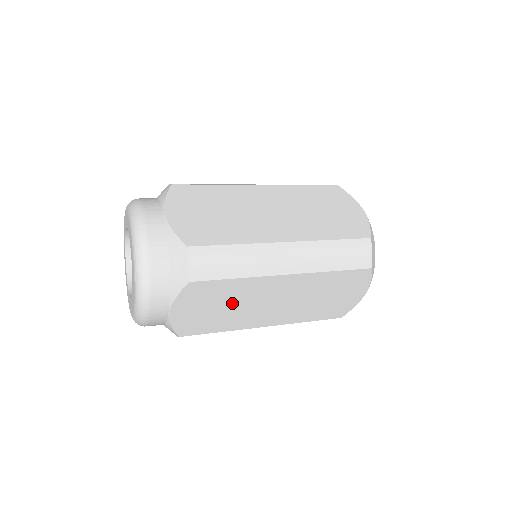
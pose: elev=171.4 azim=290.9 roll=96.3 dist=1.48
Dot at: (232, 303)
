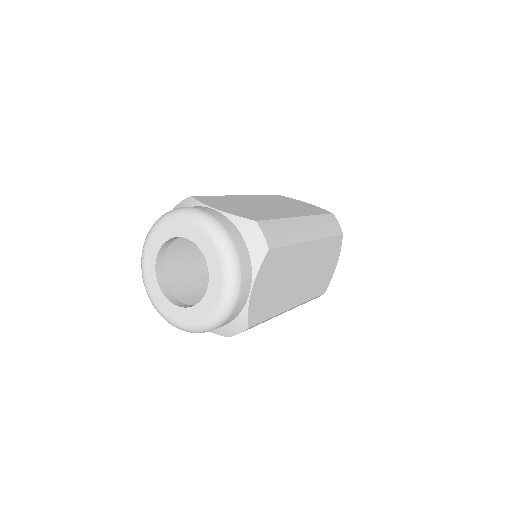
Dot at: (282, 277)
